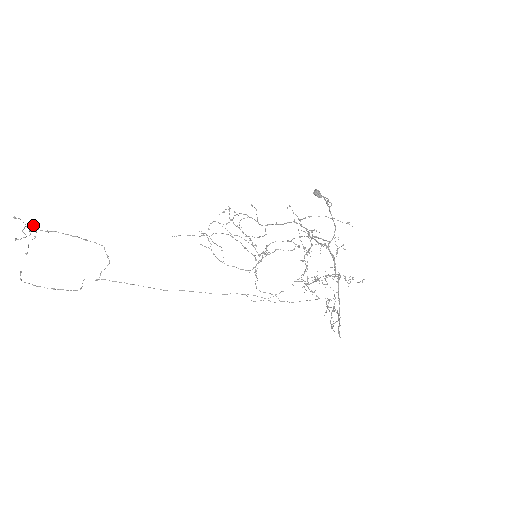
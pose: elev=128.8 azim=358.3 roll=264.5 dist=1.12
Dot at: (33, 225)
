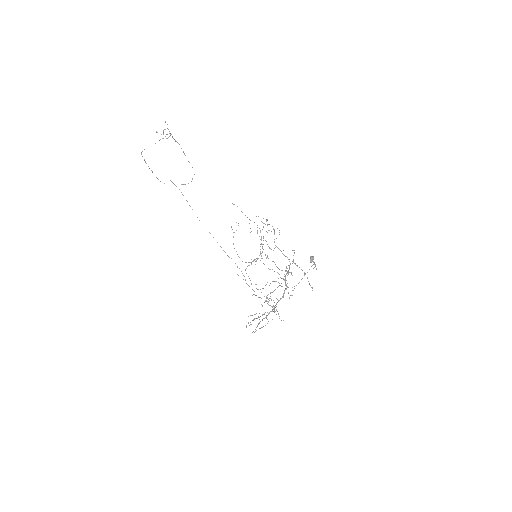
Dot at: (170, 134)
